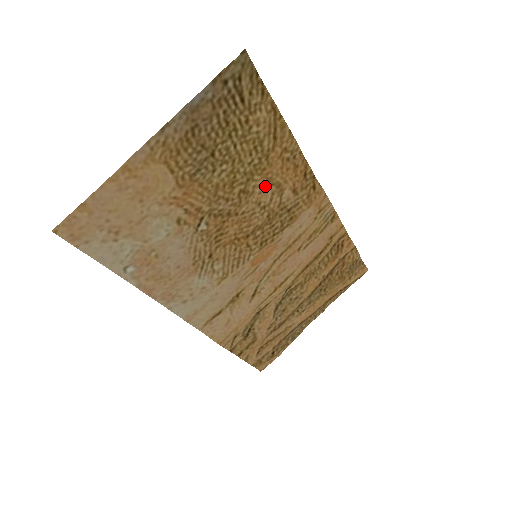
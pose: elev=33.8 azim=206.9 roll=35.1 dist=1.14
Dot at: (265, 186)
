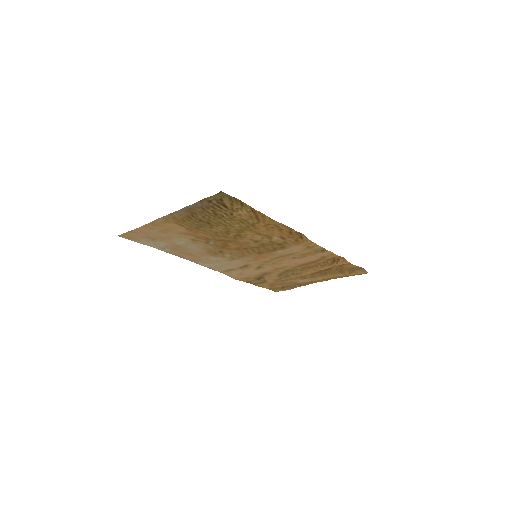
Dot at: (255, 235)
